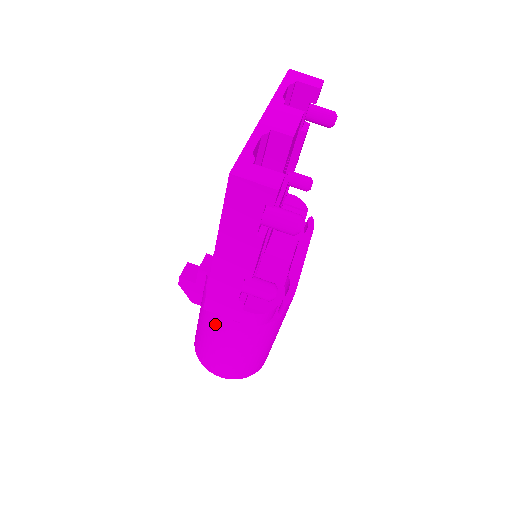
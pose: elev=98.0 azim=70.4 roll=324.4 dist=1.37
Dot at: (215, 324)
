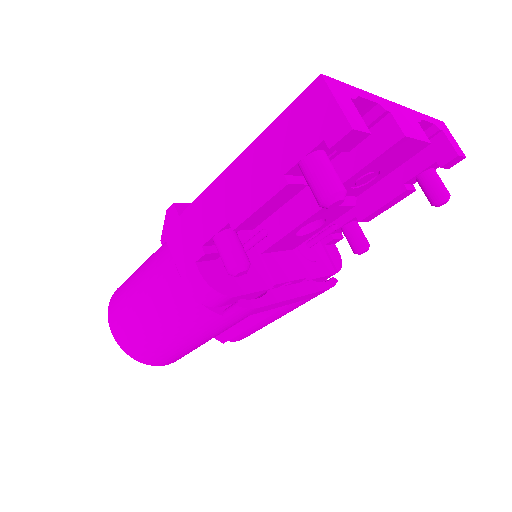
Dot at: (158, 262)
